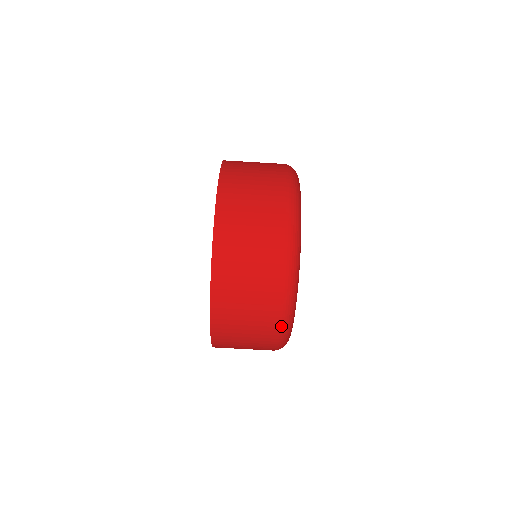
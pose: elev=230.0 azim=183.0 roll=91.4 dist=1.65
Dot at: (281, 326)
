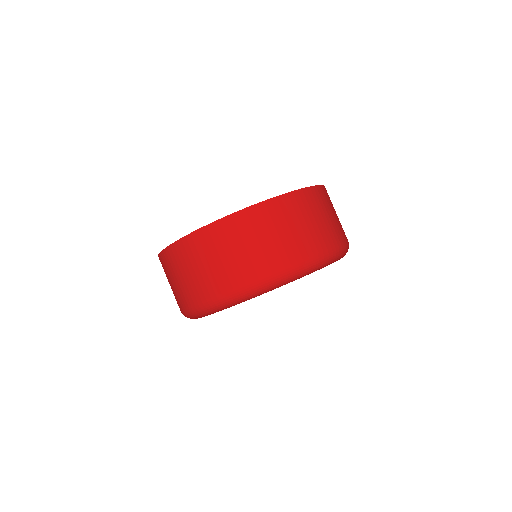
Dot at: (204, 303)
